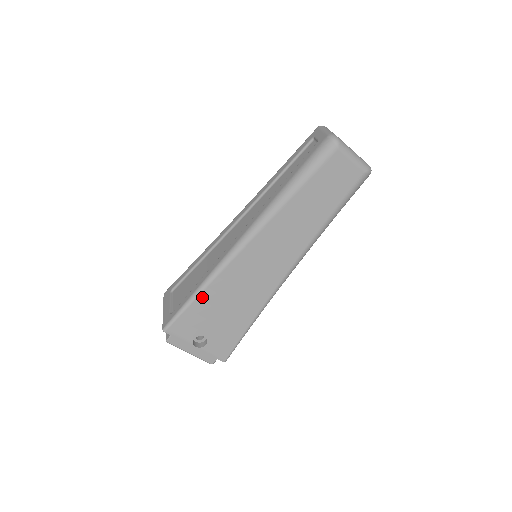
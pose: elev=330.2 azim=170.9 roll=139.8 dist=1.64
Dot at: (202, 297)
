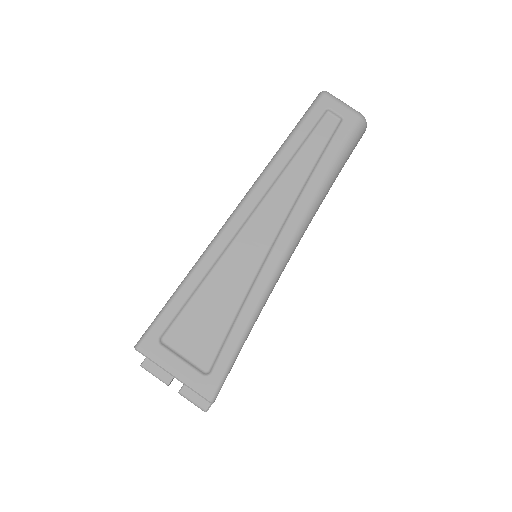
Dot at: occluded
